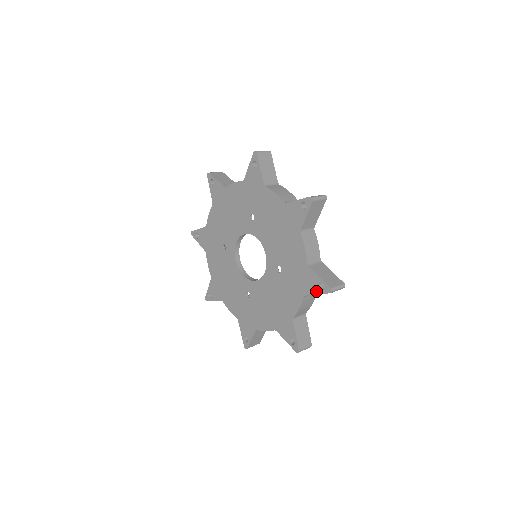
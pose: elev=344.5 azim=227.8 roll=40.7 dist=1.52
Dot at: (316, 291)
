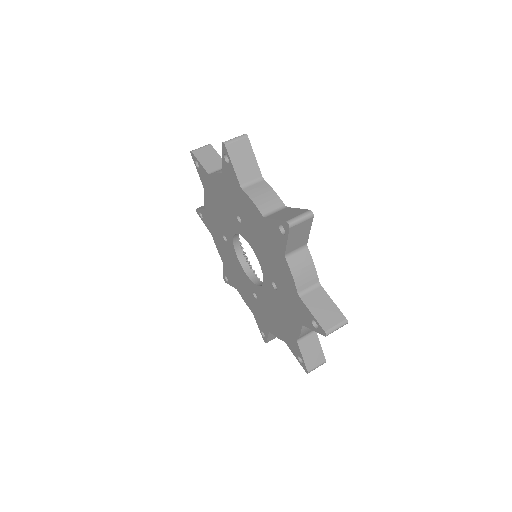
Dot at: (311, 327)
